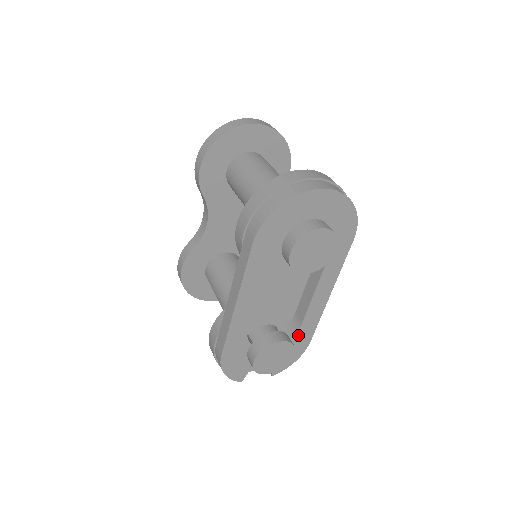
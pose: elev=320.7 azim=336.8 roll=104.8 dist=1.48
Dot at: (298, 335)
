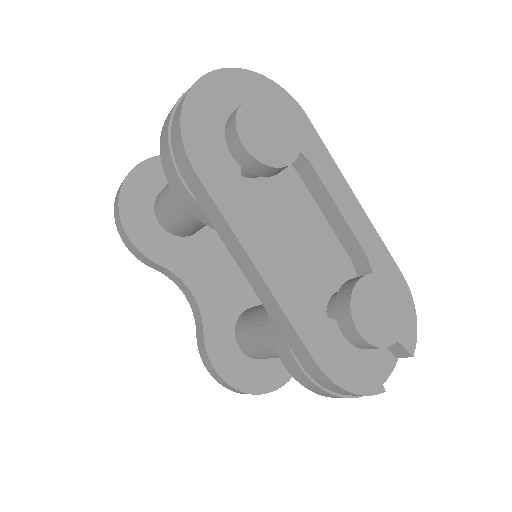
Dot at: (378, 273)
